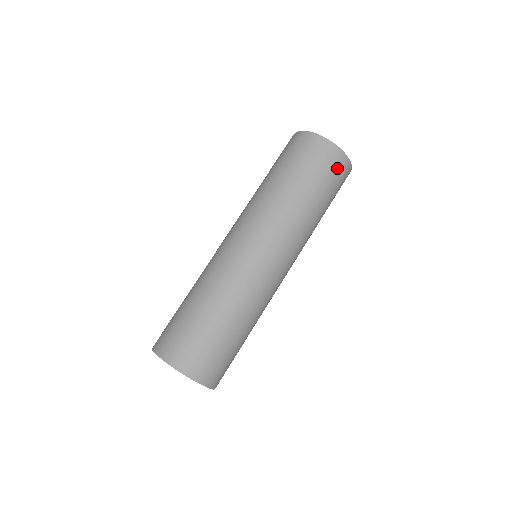
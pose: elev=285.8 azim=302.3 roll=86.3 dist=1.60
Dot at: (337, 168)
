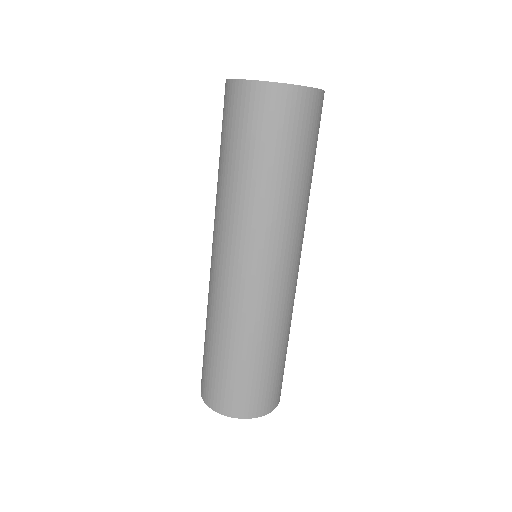
Dot at: (306, 114)
